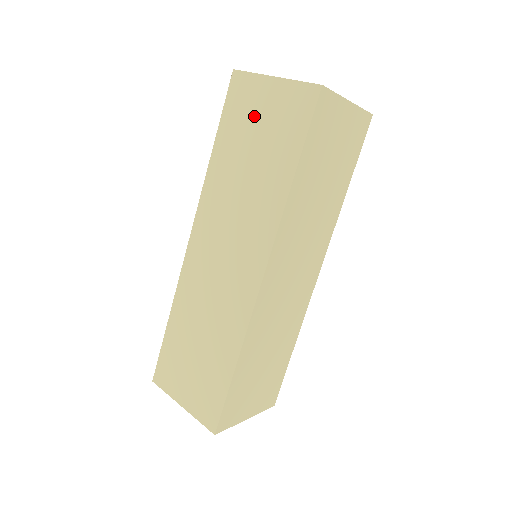
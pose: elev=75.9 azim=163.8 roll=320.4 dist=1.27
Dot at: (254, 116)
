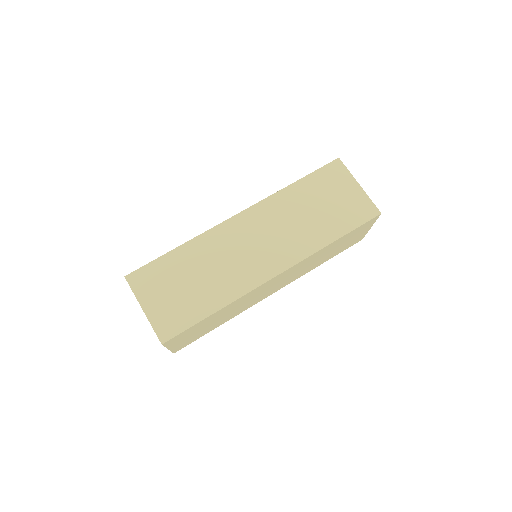
Dot at: (334, 191)
